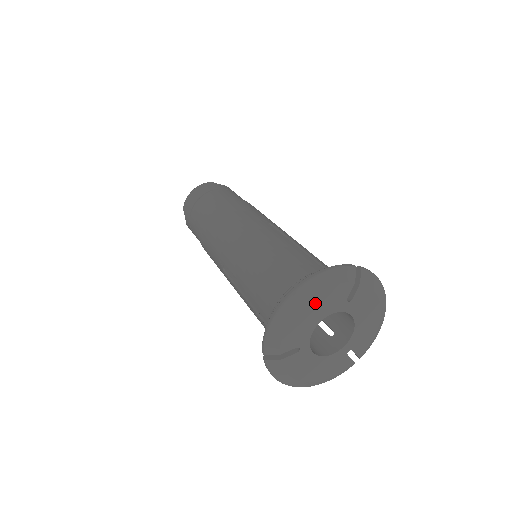
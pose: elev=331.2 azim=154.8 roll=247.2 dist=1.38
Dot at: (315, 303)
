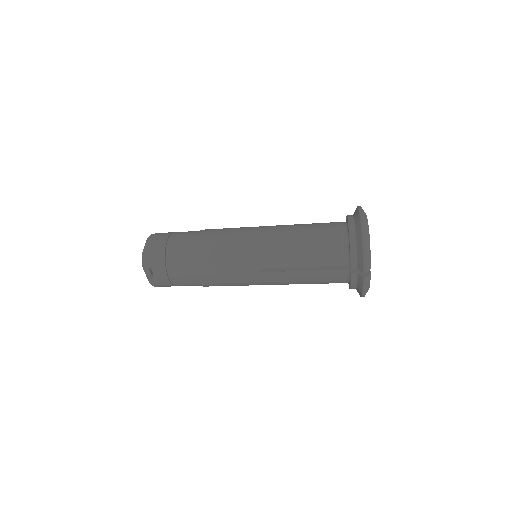
Dot at: occluded
